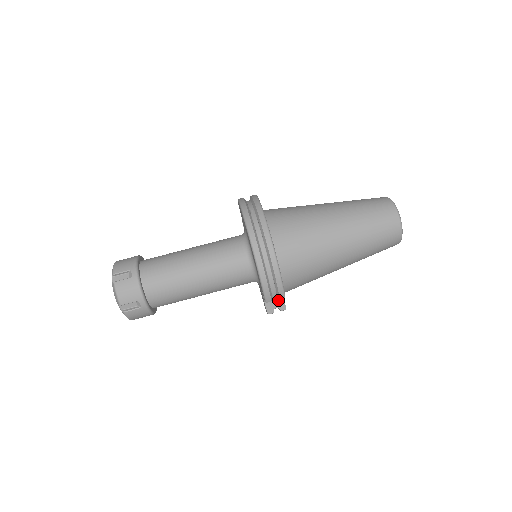
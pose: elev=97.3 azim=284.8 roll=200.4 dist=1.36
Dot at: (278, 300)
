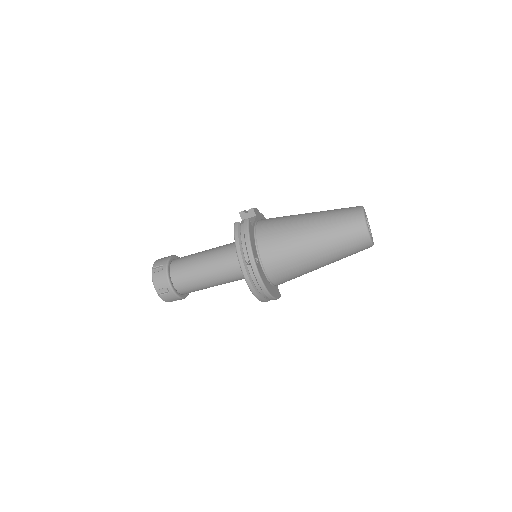
Dot at: occluded
